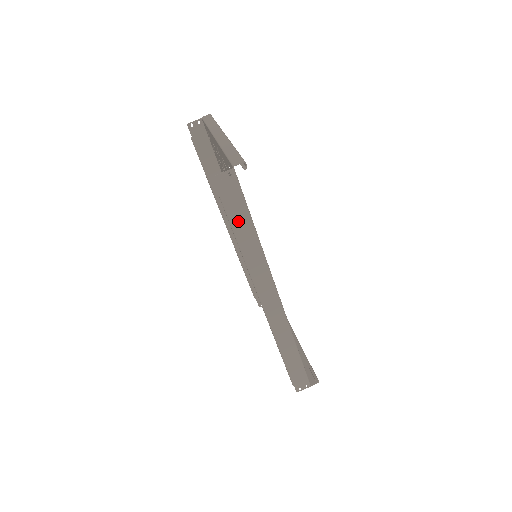
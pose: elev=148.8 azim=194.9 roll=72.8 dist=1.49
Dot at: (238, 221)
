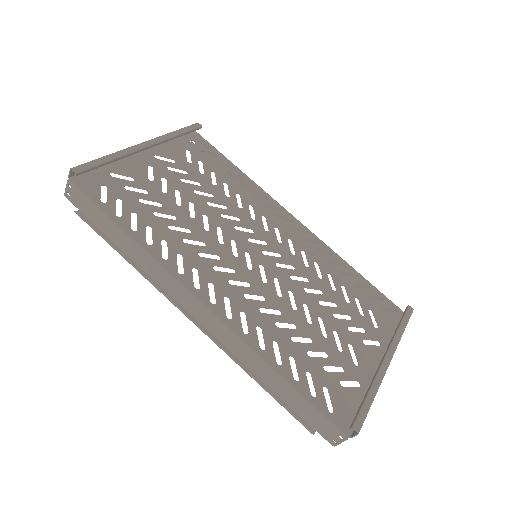
Dot at: (107, 228)
